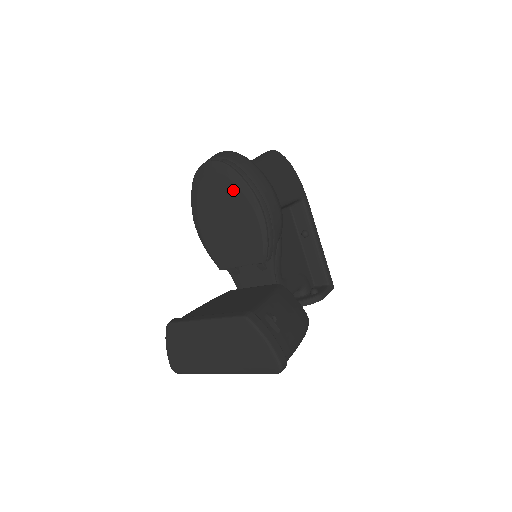
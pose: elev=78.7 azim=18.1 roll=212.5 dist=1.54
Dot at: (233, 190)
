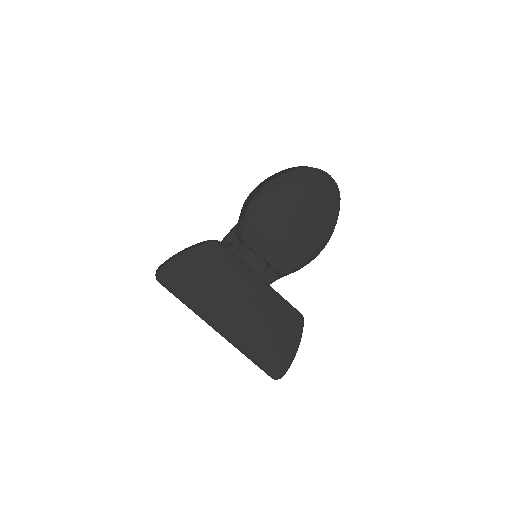
Dot at: (325, 214)
